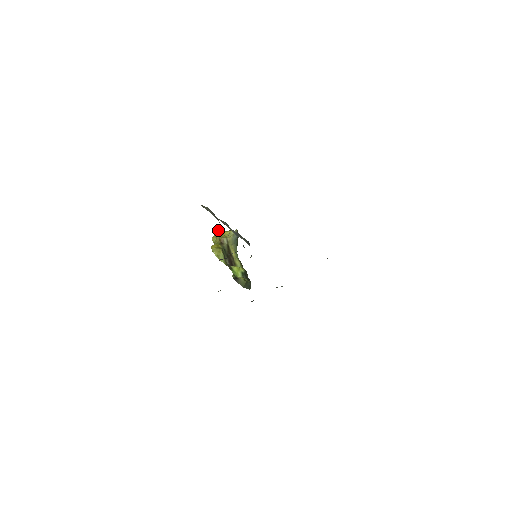
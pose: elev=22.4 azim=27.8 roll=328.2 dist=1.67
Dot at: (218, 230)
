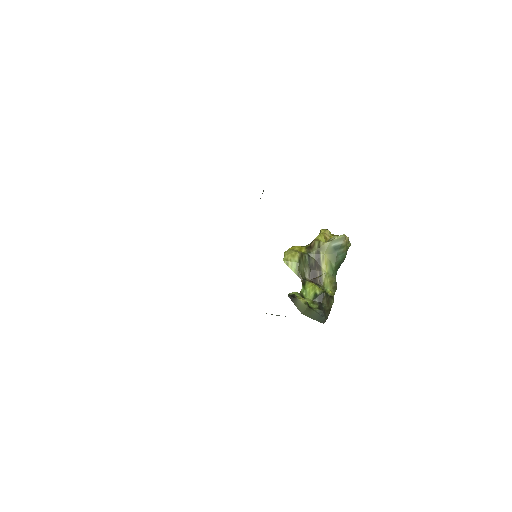
Dot at: (321, 231)
